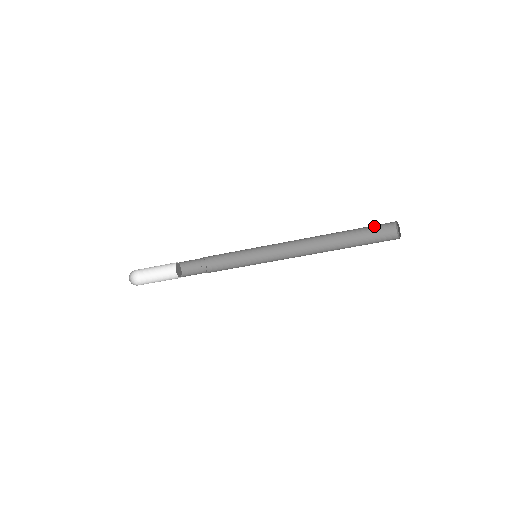
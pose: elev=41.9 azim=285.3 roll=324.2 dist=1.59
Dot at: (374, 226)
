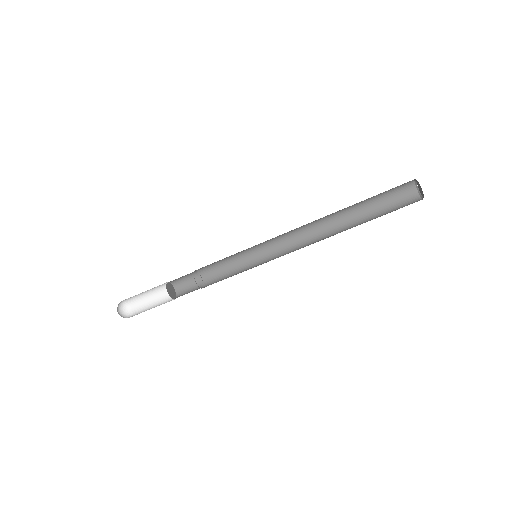
Dot at: (389, 192)
